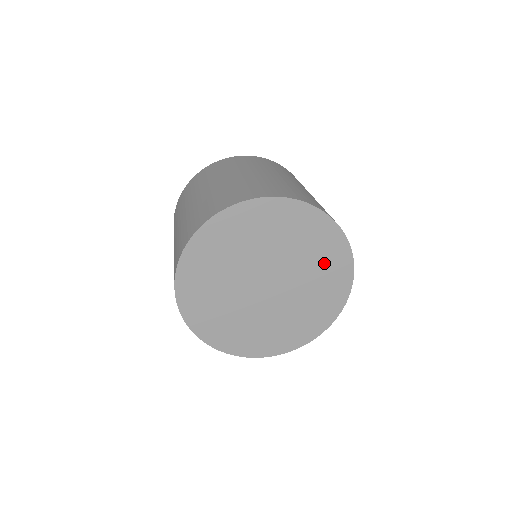
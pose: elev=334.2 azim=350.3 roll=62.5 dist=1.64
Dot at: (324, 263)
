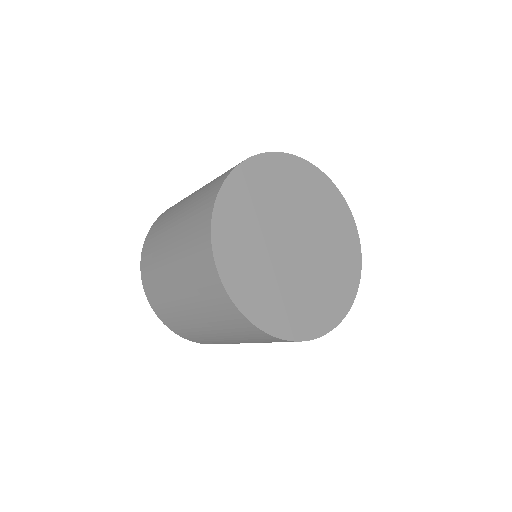
Dot at: (341, 260)
